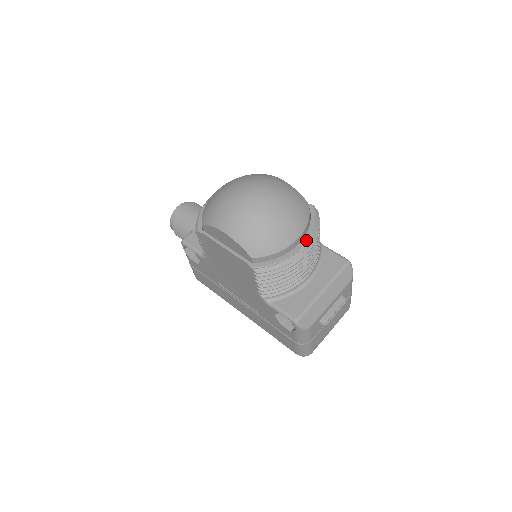
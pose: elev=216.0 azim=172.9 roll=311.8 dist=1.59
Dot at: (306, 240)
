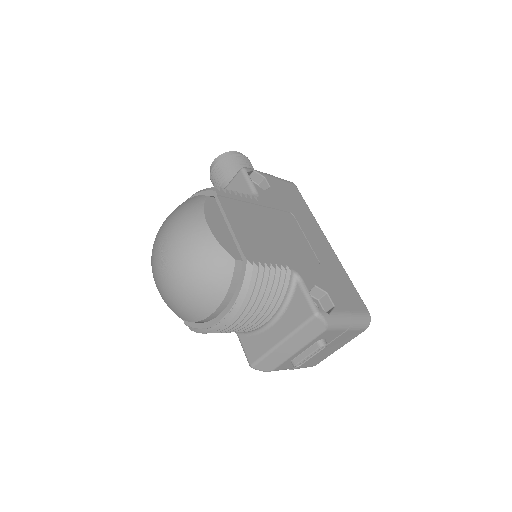
Dot at: (227, 311)
